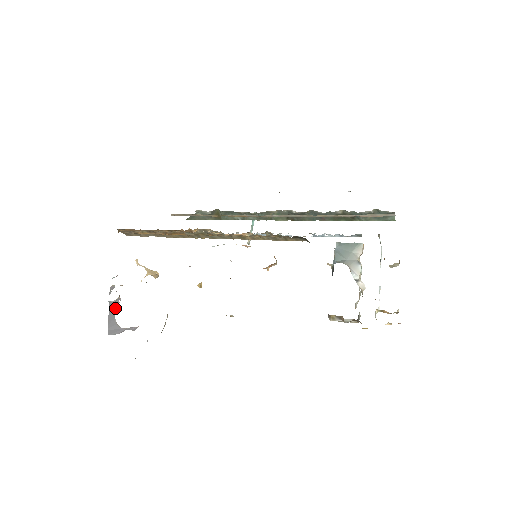
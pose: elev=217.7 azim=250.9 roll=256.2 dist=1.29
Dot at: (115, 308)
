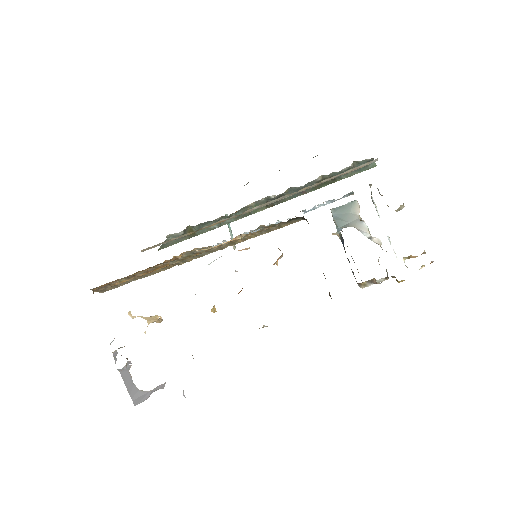
Dot at: (129, 374)
